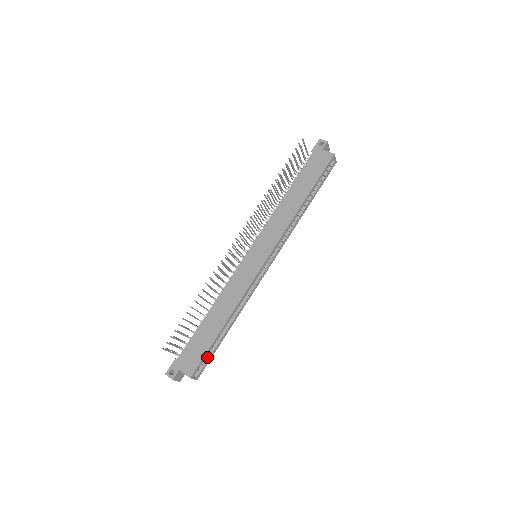
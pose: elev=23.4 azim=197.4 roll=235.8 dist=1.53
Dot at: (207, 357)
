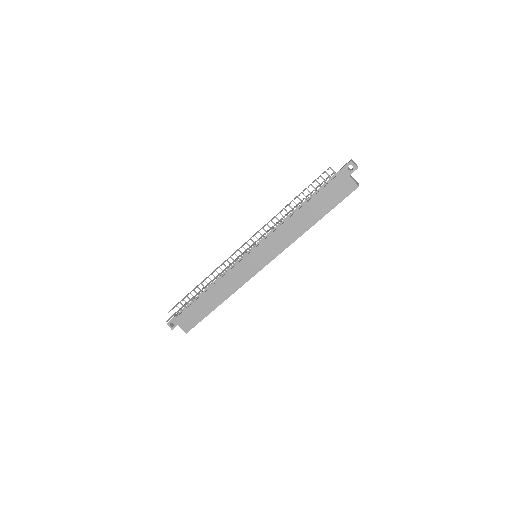
Dot at: occluded
